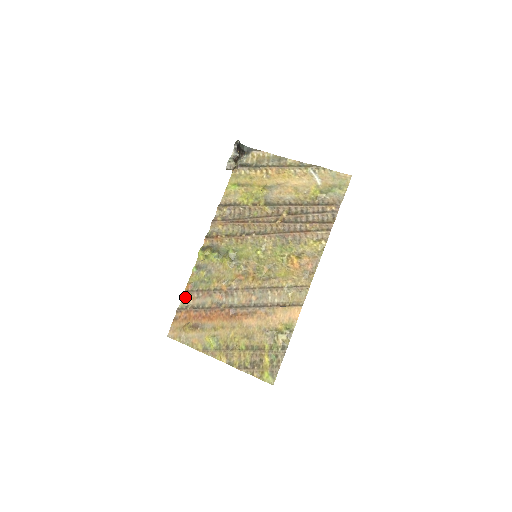
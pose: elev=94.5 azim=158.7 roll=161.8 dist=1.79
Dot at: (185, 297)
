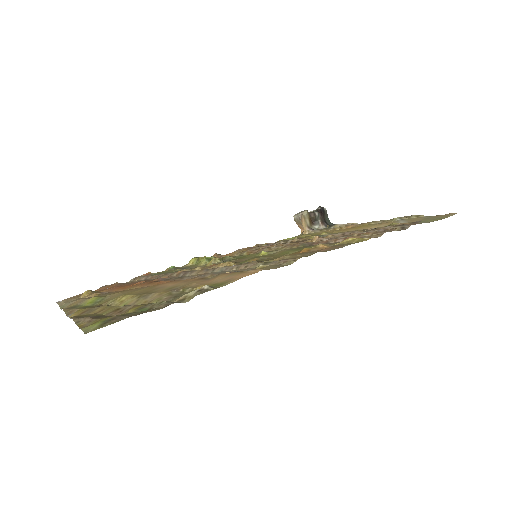
Dot at: (129, 282)
